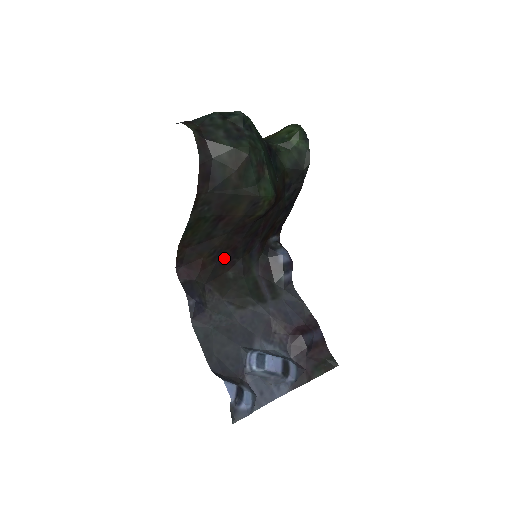
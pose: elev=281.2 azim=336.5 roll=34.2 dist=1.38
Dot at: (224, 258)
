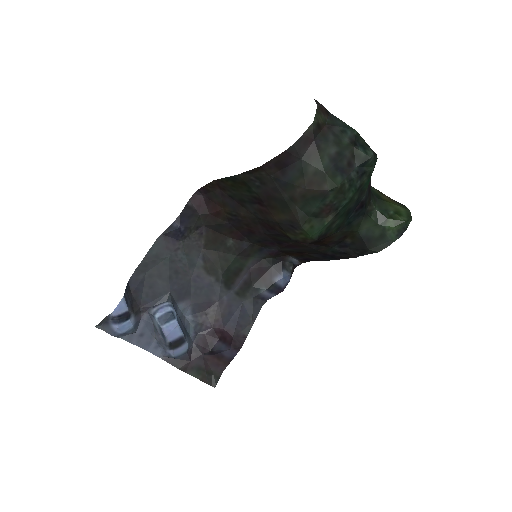
Dot at: (238, 227)
